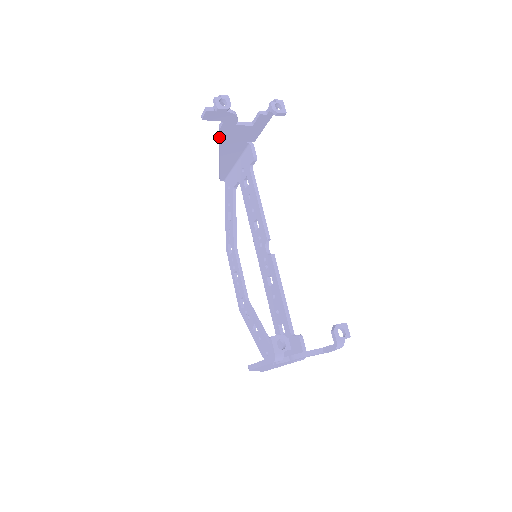
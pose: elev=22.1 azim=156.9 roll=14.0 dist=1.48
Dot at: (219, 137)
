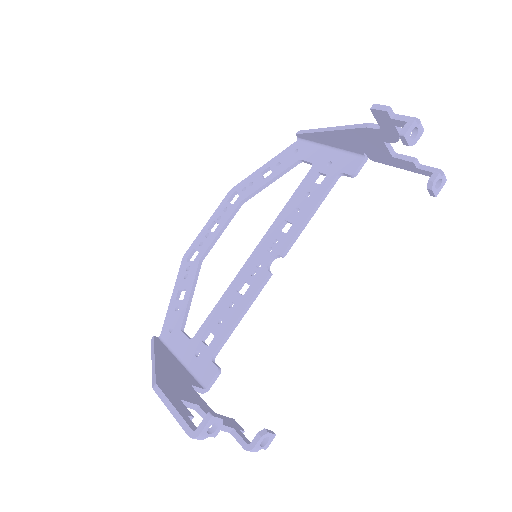
Dot at: (355, 127)
